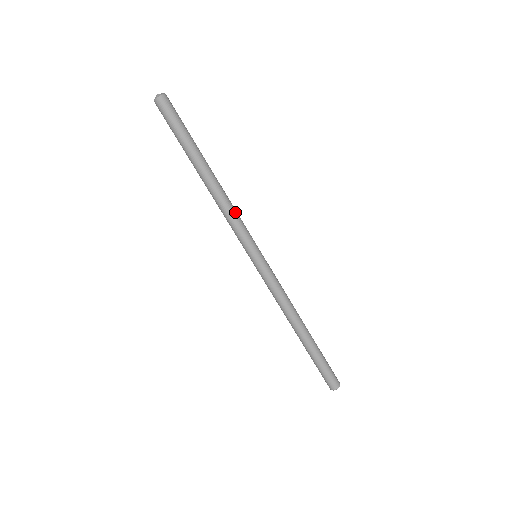
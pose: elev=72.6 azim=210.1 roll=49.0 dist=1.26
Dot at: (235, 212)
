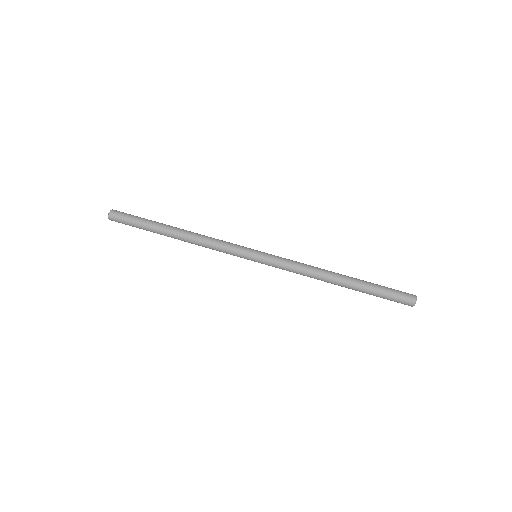
Dot at: (214, 239)
